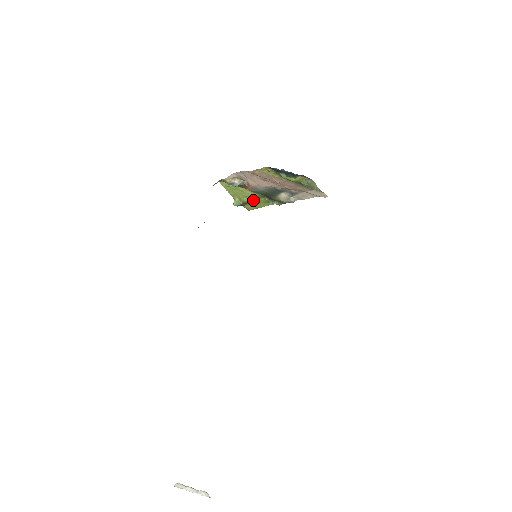
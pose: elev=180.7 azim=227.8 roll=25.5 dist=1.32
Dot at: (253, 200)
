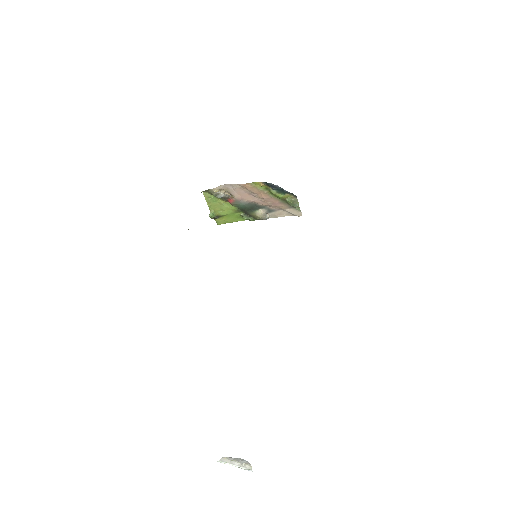
Dot at: (228, 214)
